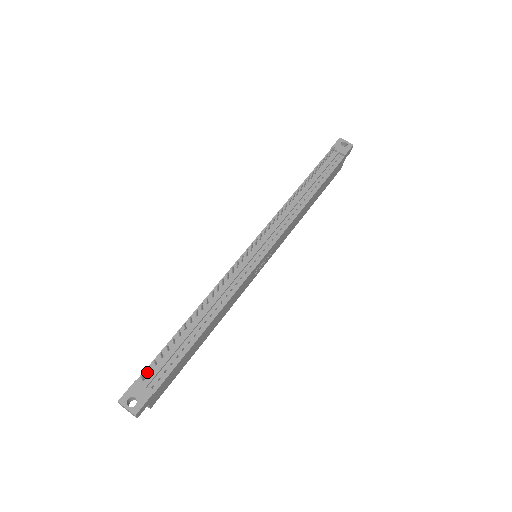
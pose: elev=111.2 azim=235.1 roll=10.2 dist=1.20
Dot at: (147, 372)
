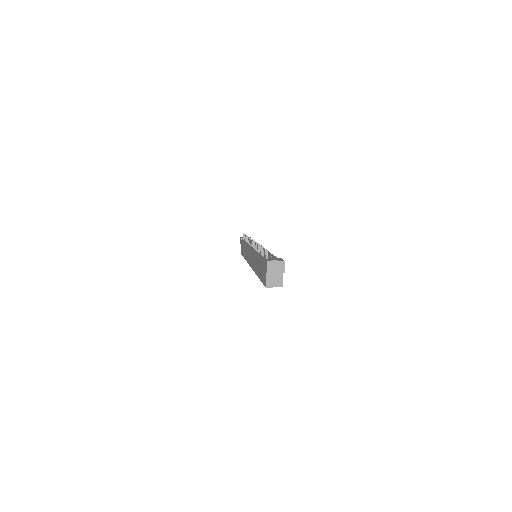
Dot at: occluded
